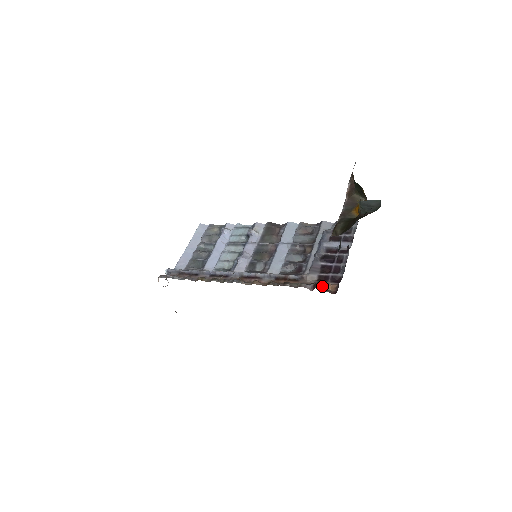
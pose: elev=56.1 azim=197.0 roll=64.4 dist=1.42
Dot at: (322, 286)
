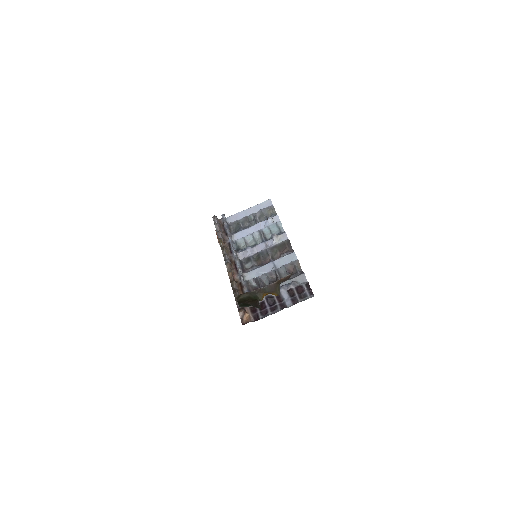
Dot at: (242, 314)
